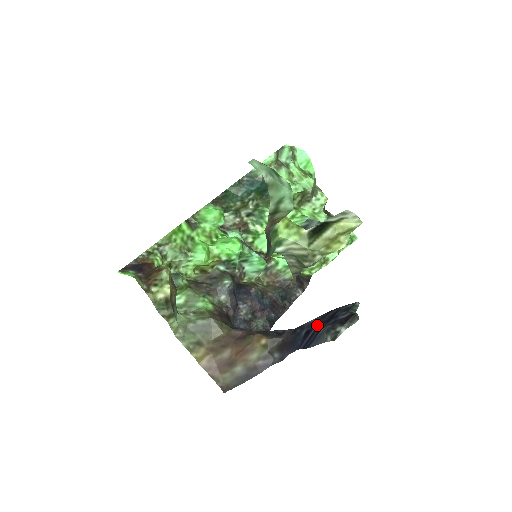
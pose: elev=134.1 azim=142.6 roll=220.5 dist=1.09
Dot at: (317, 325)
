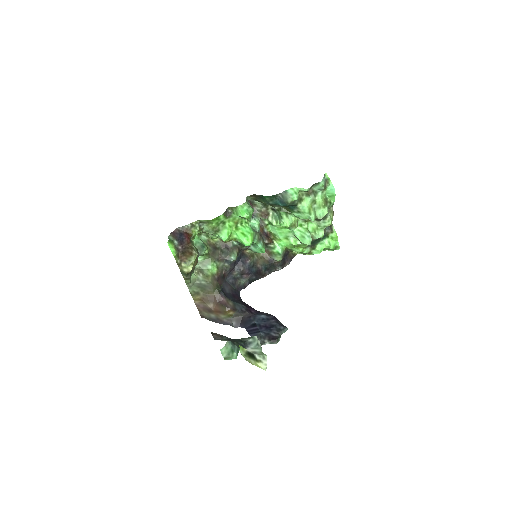
Dot at: (261, 325)
